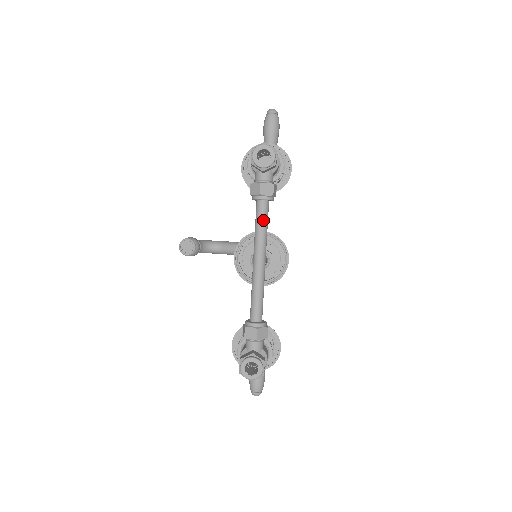
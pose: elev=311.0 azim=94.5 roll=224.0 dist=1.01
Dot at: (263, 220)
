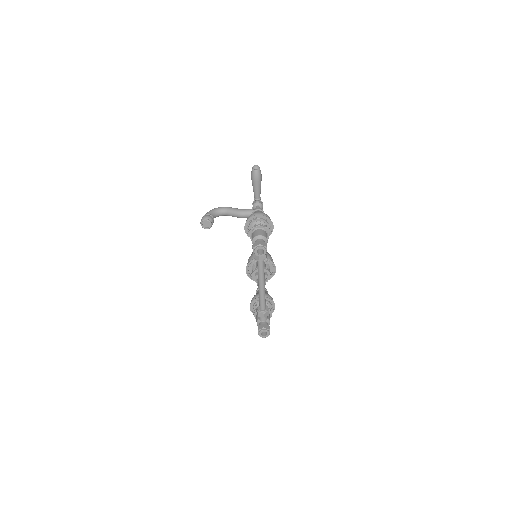
Dot at: (262, 268)
